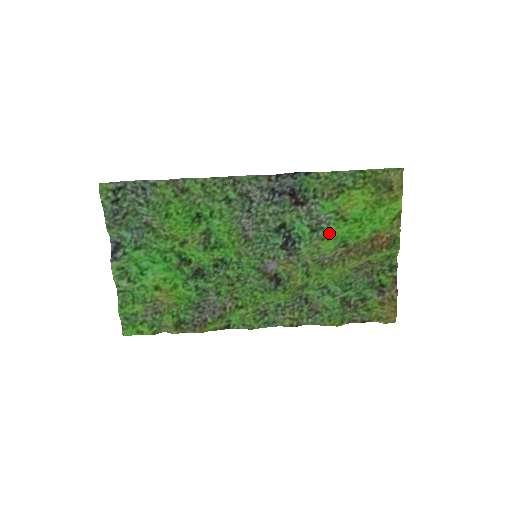
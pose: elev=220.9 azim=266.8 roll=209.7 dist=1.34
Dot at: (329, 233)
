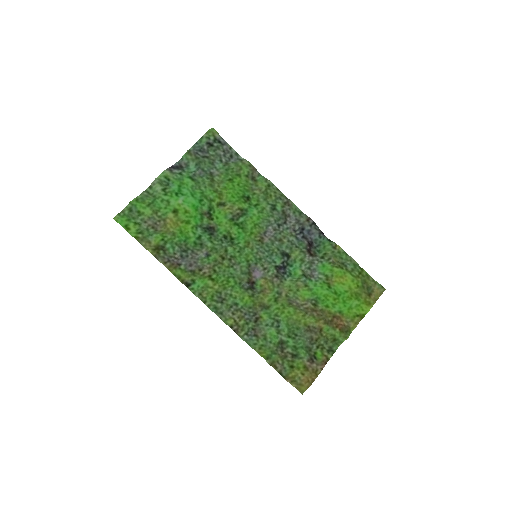
Dot at: (313, 285)
